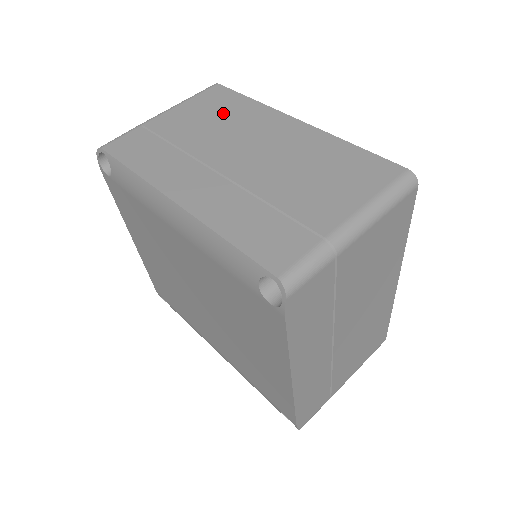
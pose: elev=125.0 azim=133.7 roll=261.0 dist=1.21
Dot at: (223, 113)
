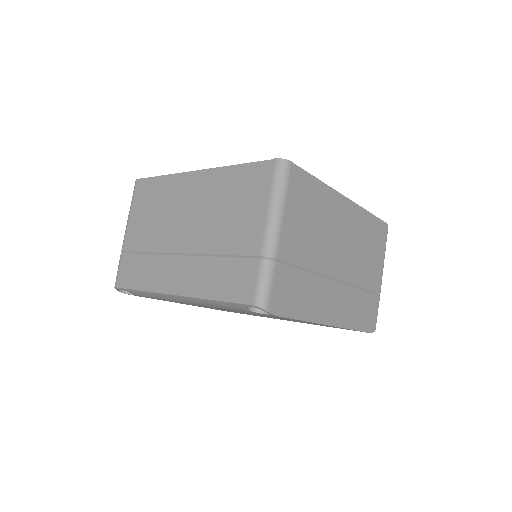
Dot at: (155, 203)
